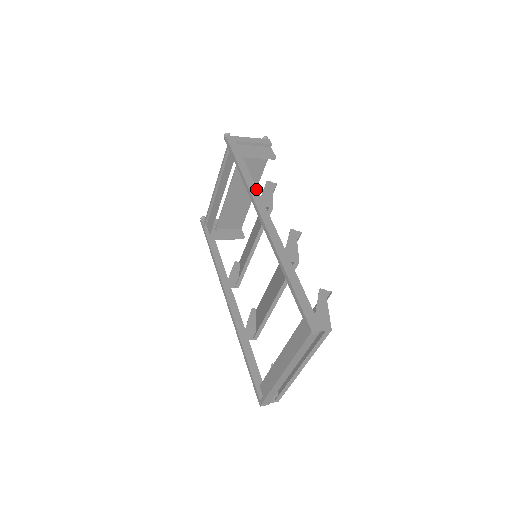
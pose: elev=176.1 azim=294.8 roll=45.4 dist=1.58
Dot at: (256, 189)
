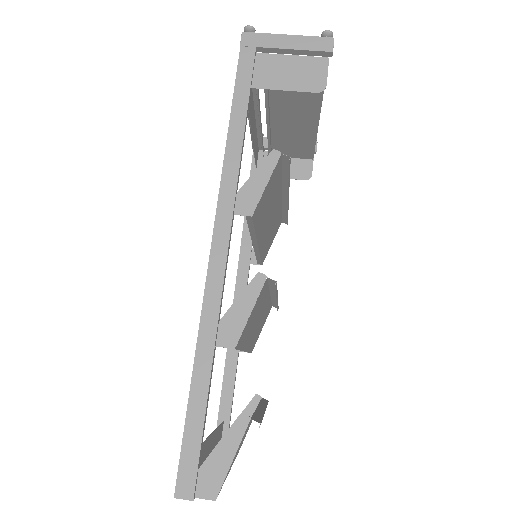
Dot at: (236, 173)
